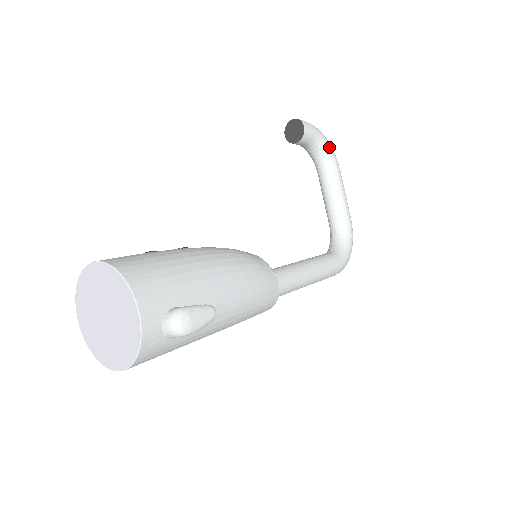
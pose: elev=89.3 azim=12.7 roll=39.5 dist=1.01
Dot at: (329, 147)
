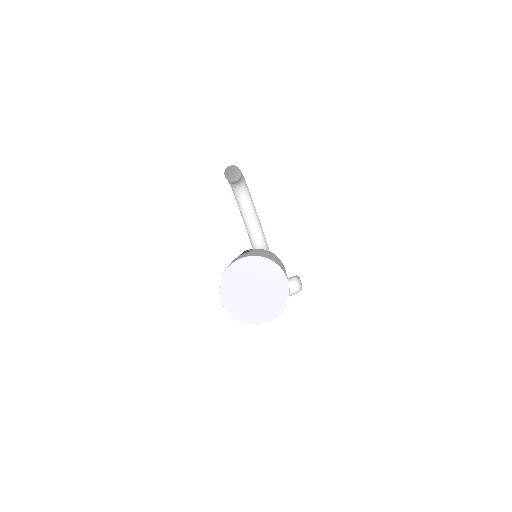
Dot at: (246, 184)
